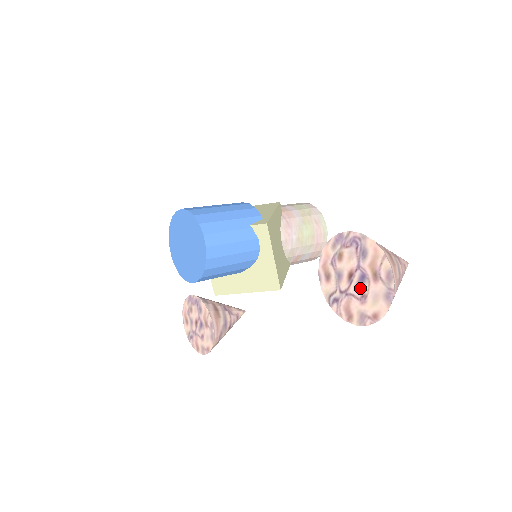
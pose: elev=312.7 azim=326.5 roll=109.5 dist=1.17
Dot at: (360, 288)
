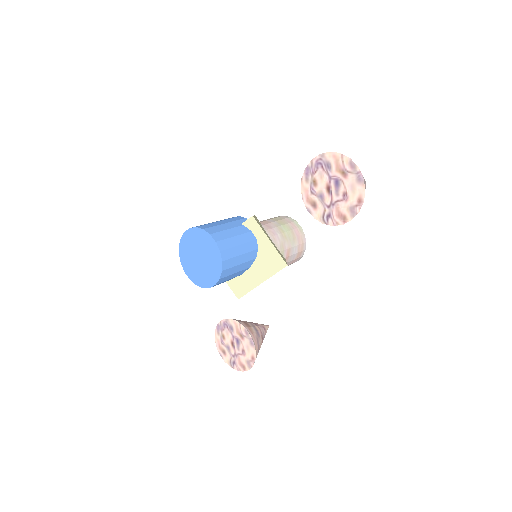
Dot at: (339, 191)
